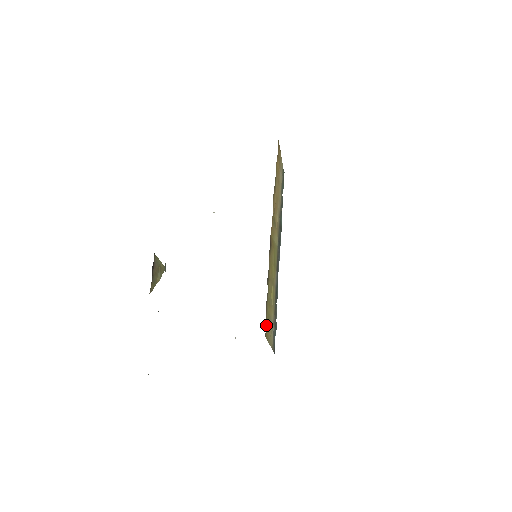
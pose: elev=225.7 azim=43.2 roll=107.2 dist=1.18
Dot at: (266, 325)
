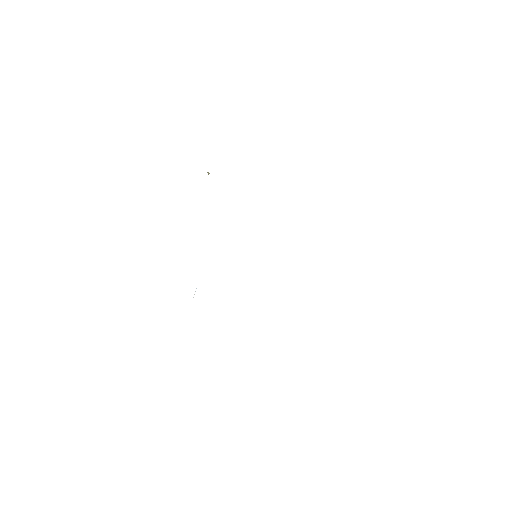
Dot at: occluded
